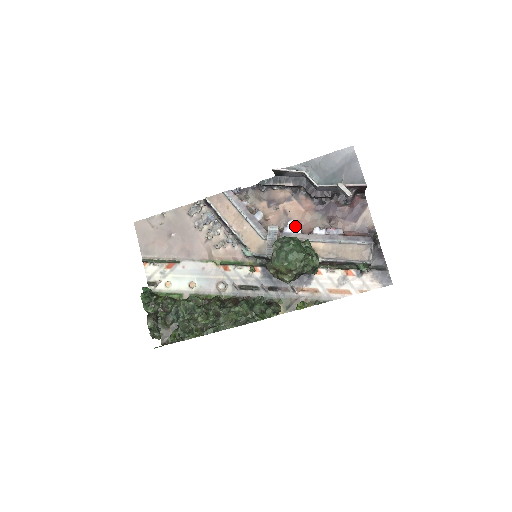
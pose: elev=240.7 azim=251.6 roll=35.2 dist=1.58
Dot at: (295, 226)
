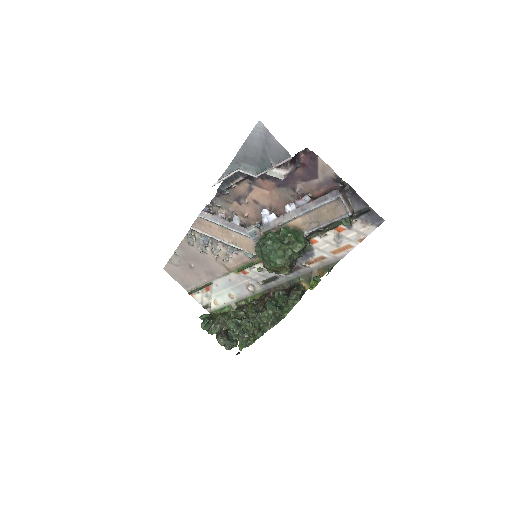
Dot at: (268, 214)
